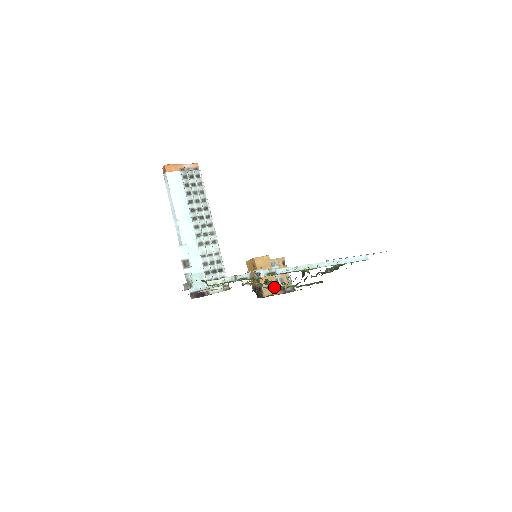
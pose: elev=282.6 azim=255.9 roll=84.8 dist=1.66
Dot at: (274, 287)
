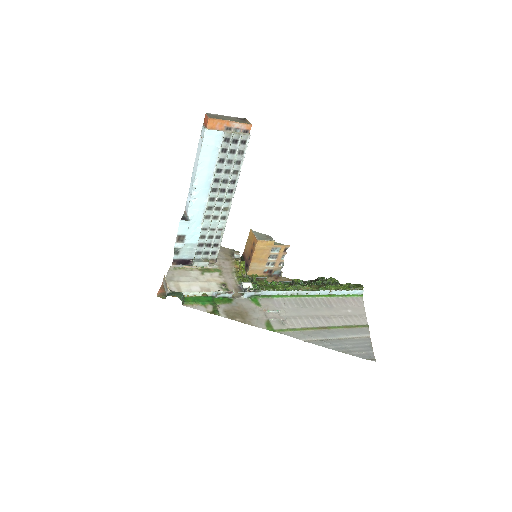
Dot at: (262, 269)
